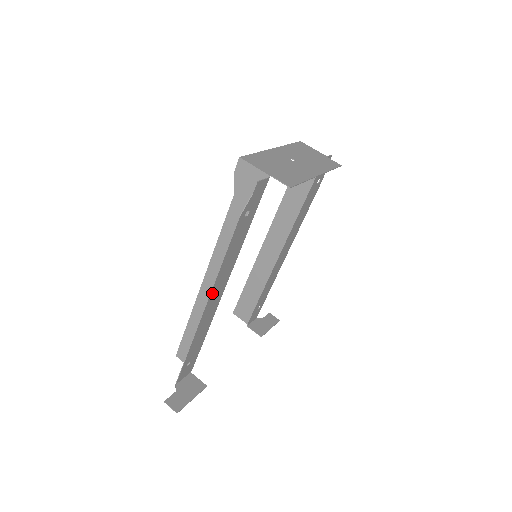
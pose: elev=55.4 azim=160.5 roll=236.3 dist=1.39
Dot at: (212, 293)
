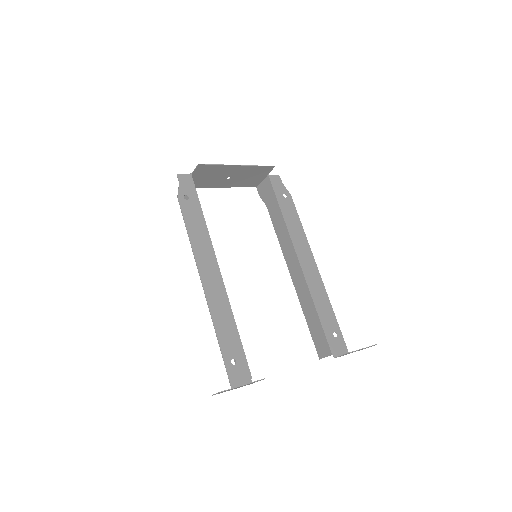
Dot at: (200, 267)
